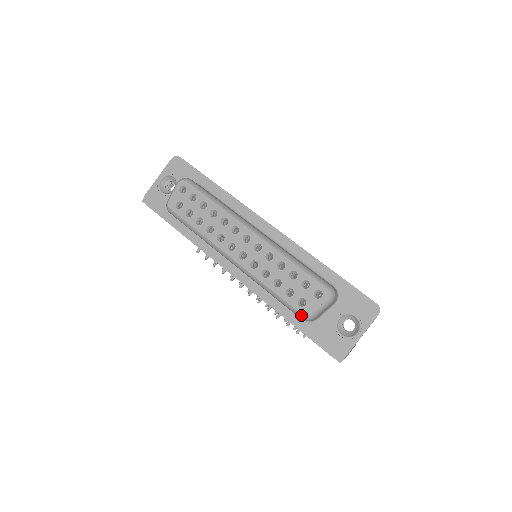
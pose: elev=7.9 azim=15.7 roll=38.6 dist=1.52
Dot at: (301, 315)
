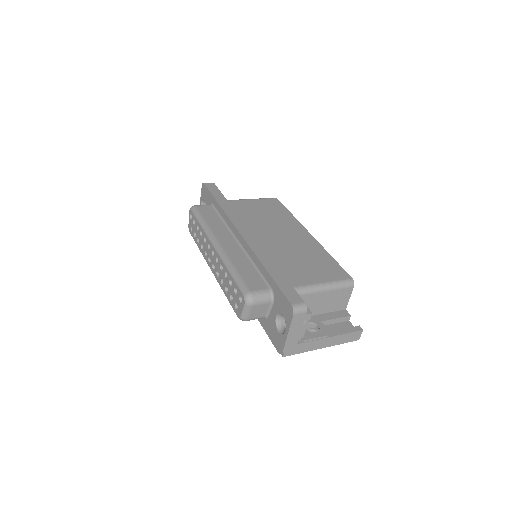
Dot at: (238, 317)
